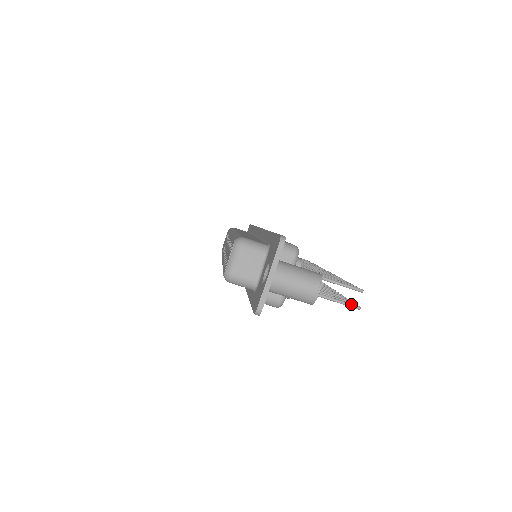
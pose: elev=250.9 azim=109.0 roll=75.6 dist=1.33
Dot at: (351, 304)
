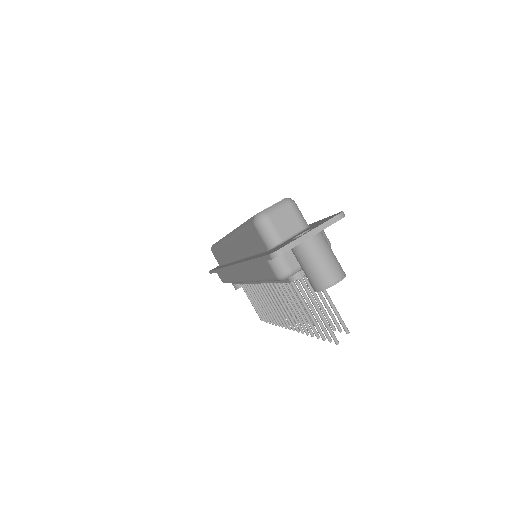
Dot at: occluded
